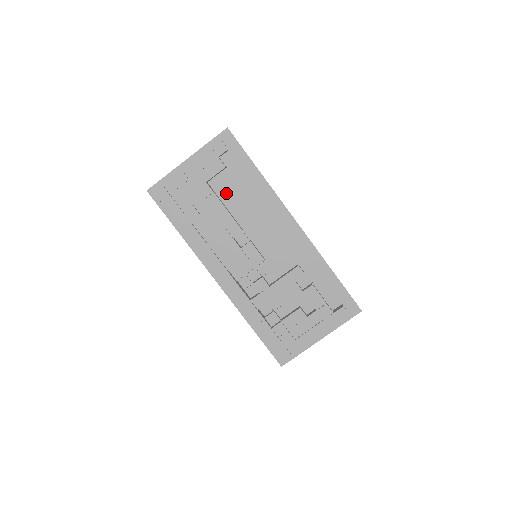
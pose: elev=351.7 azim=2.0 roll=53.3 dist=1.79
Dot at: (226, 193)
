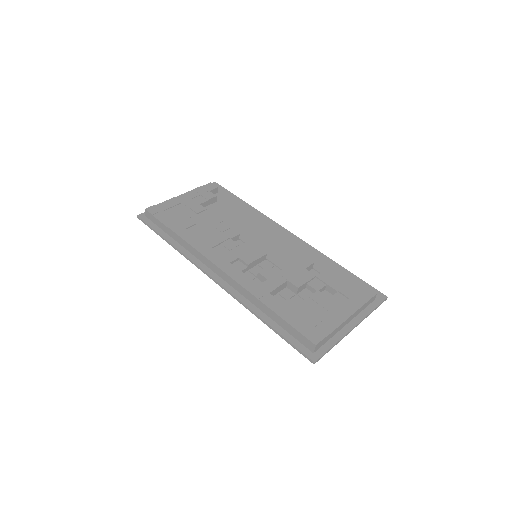
Dot at: (218, 216)
